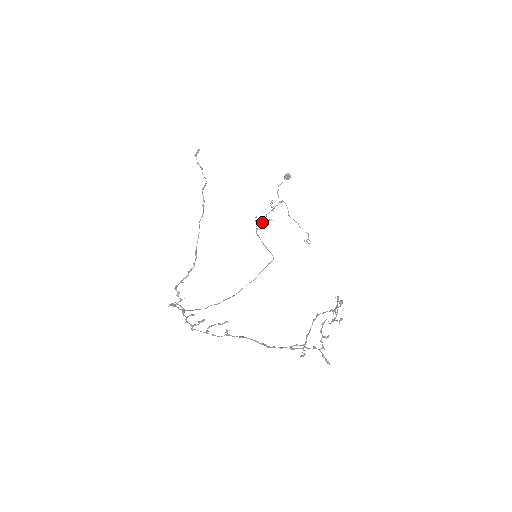
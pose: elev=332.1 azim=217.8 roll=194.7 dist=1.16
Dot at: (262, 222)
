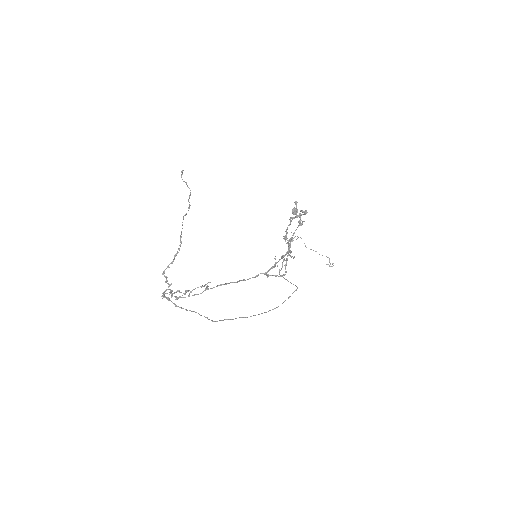
Dot at: (282, 262)
